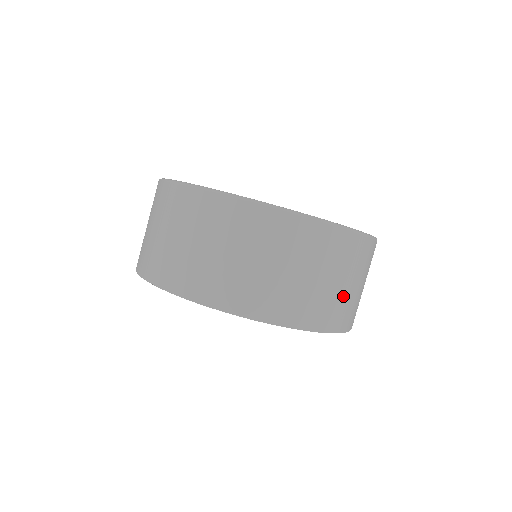
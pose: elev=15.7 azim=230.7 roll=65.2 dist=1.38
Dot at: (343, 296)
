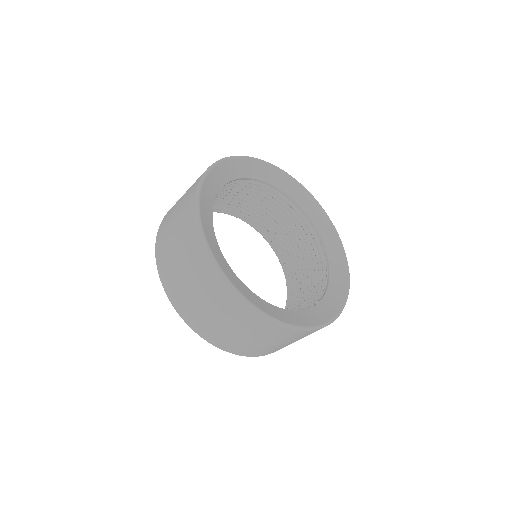
Dot at: (275, 347)
